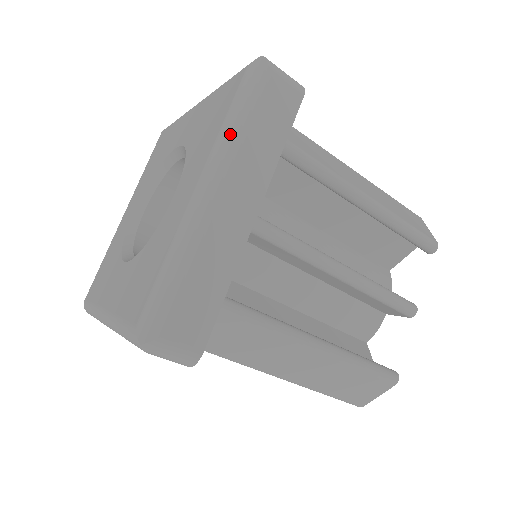
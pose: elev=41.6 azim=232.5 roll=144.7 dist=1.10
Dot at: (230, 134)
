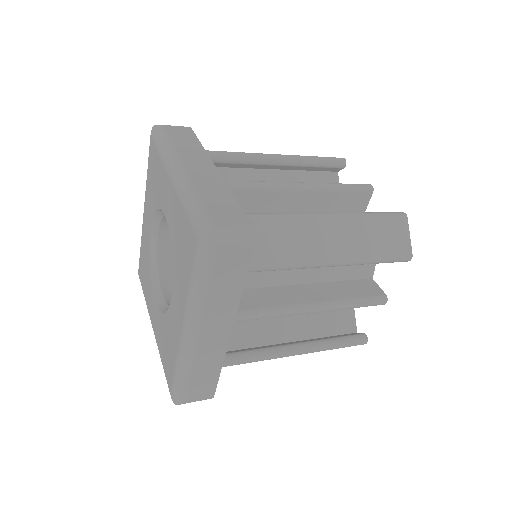
Dot at: (196, 299)
